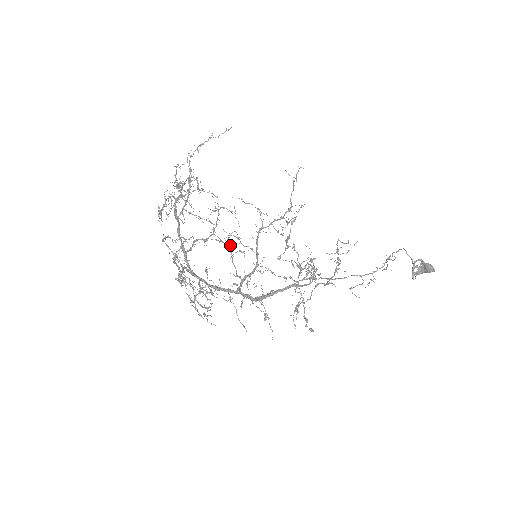
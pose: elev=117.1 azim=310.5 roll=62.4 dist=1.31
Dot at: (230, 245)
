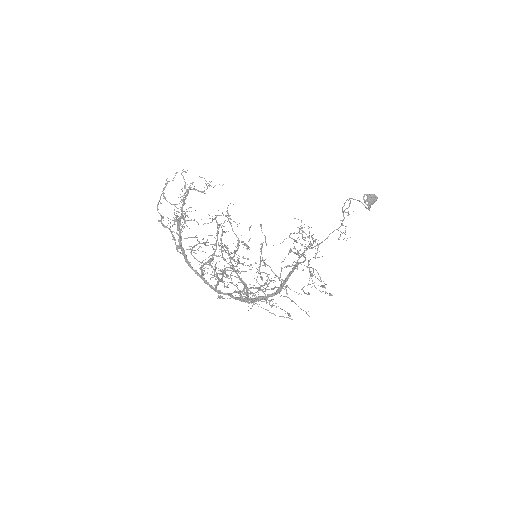
Dot at: occluded
